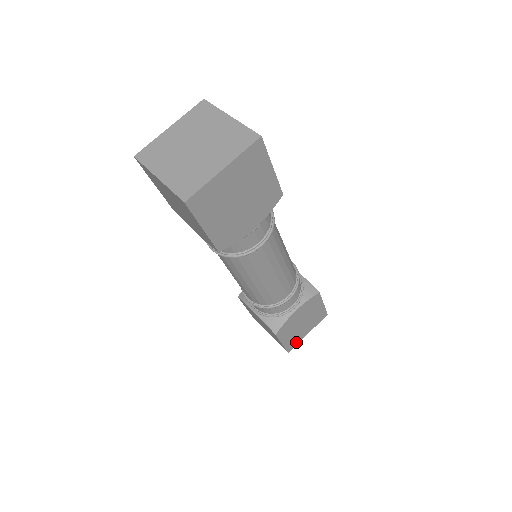
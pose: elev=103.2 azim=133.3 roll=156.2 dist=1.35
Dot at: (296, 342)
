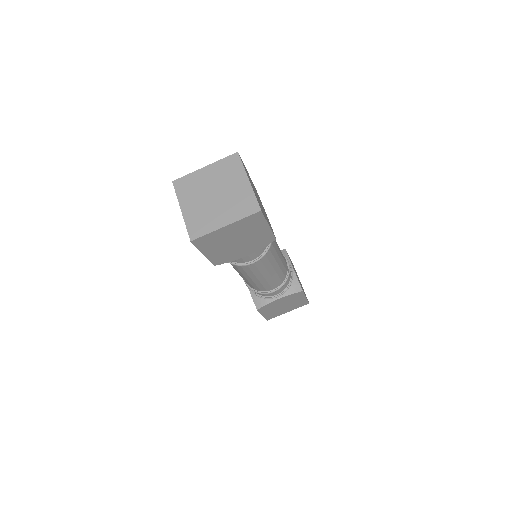
Dot at: (276, 315)
